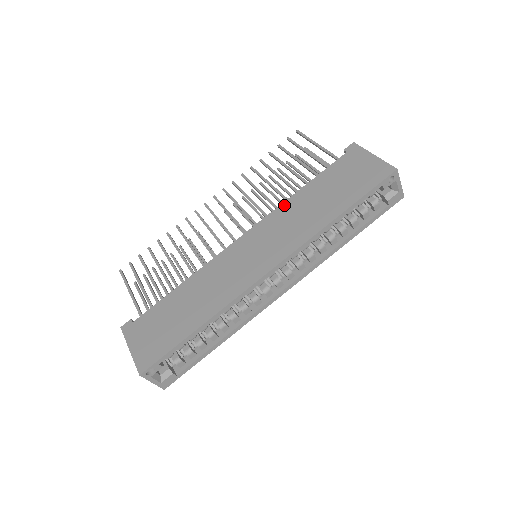
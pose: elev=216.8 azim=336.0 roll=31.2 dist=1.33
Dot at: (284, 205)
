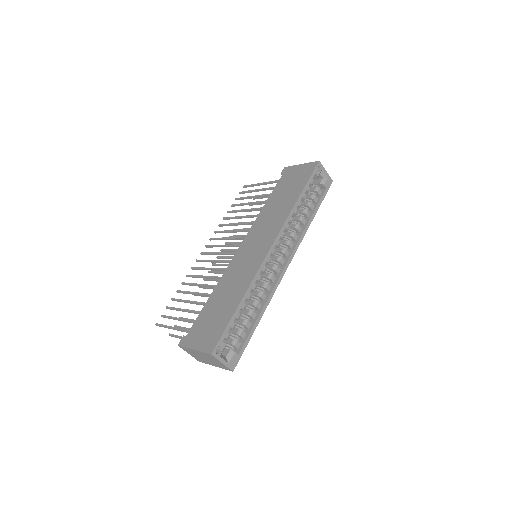
Dot at: (259, 216)
